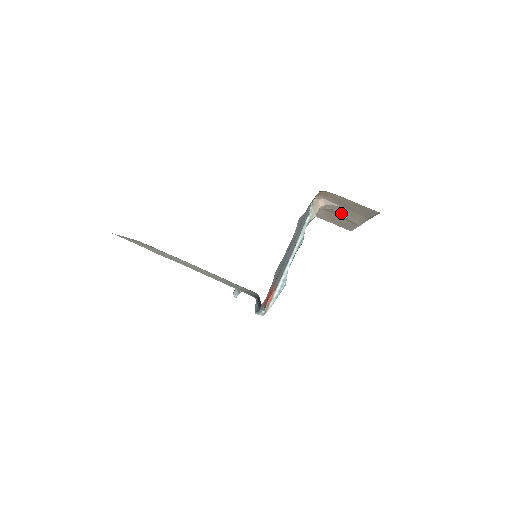
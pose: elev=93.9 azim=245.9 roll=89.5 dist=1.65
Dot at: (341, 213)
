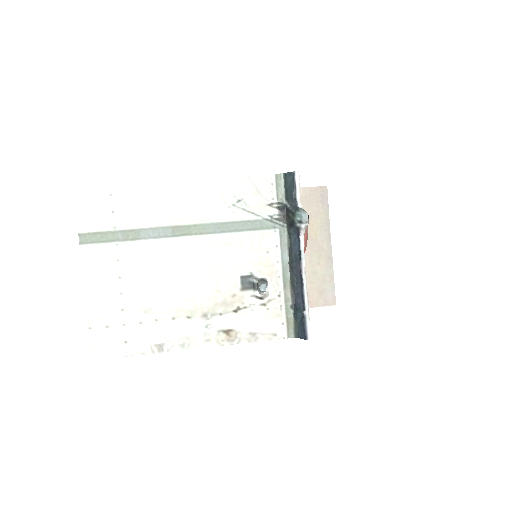
Dot at: occluded
